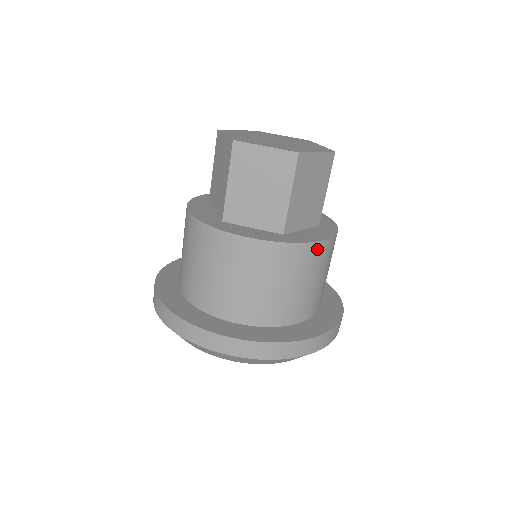
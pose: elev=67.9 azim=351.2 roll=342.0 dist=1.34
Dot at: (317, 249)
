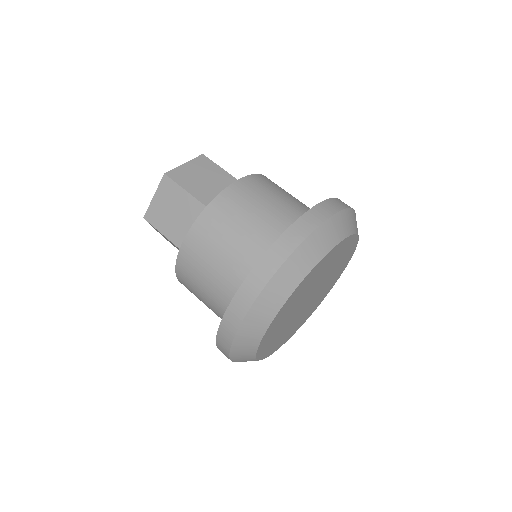
Dot at: occluded
